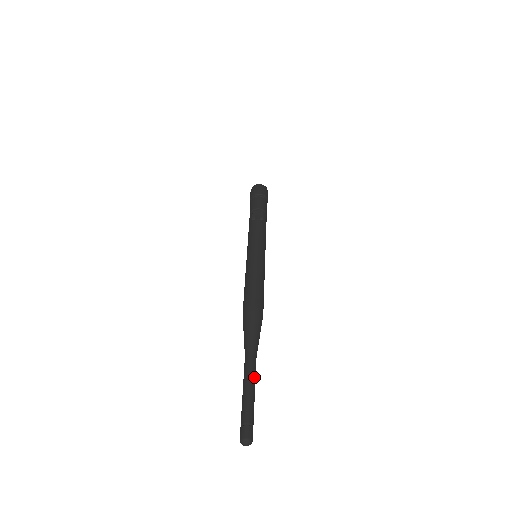
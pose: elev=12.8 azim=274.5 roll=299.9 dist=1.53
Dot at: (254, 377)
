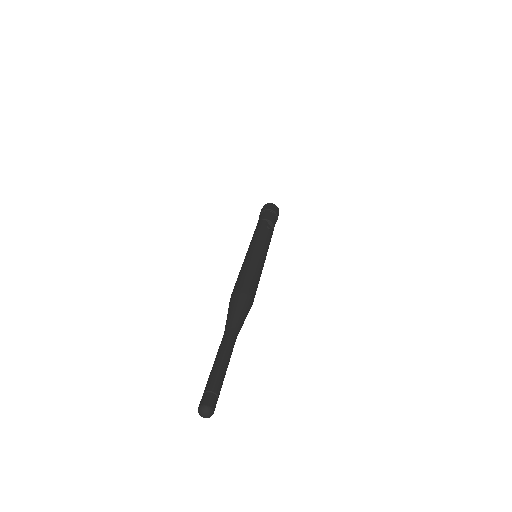
Dot at: occluded
